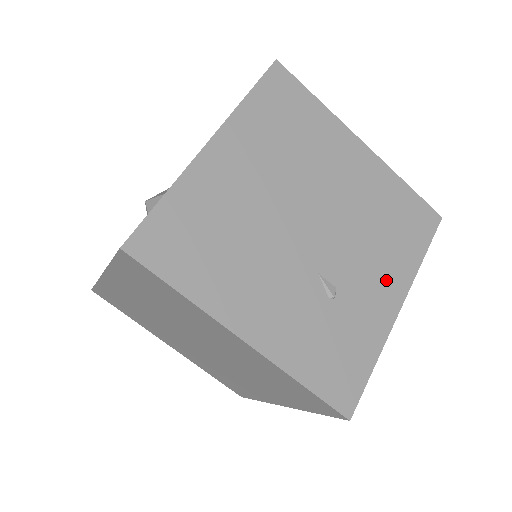
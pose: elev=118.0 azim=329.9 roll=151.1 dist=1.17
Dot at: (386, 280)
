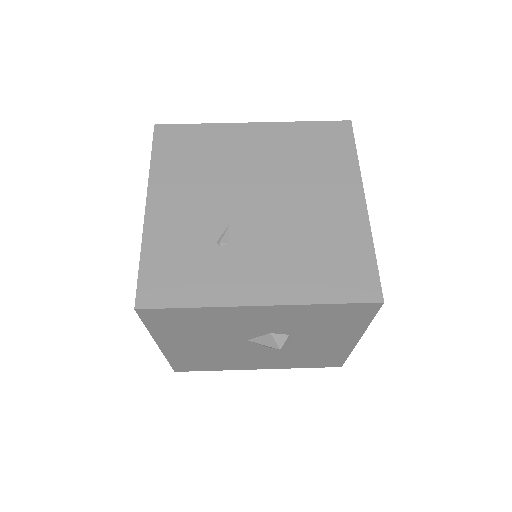
Dot at: (271, 279)
